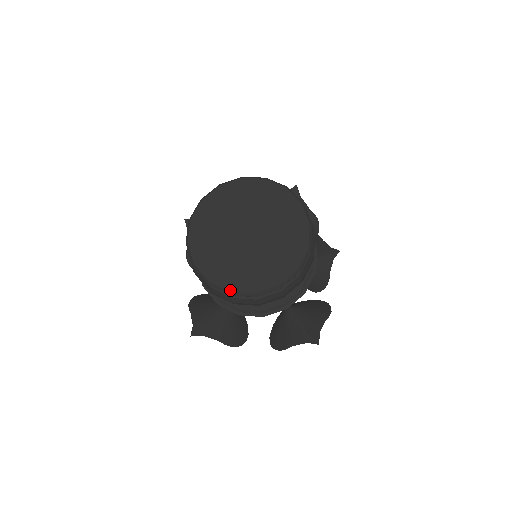
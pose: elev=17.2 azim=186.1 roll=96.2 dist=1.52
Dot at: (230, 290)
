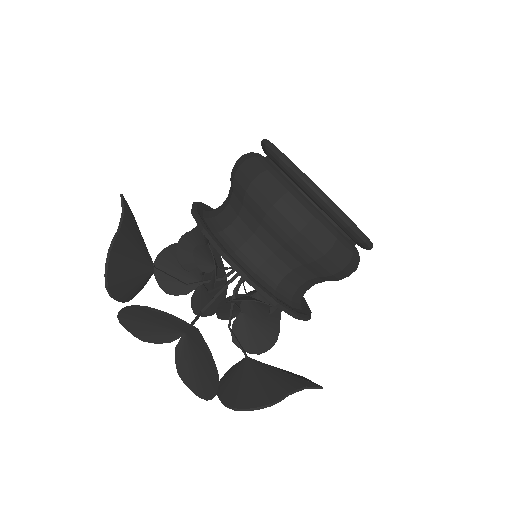
Dot at: occluded
